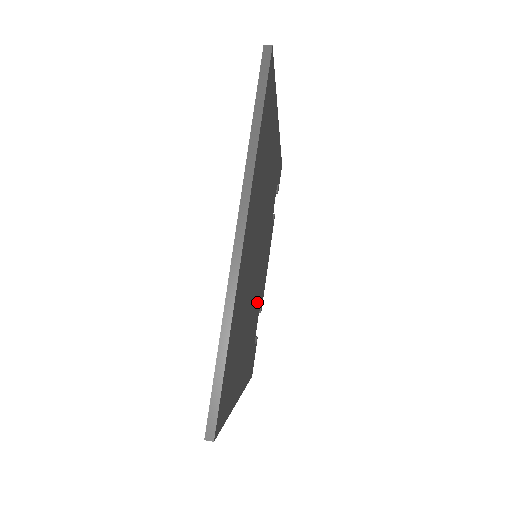
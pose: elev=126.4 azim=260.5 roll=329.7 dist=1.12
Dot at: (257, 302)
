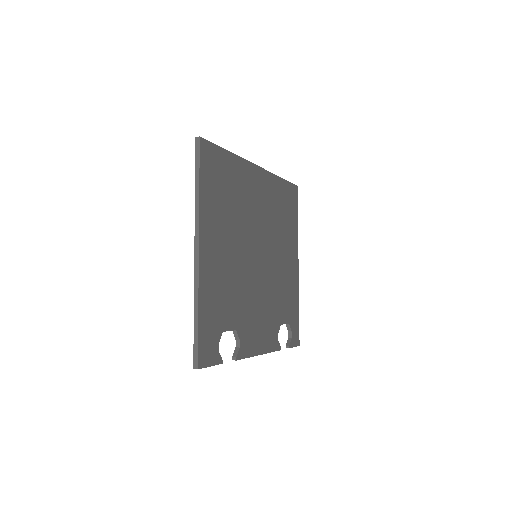
Dot at: (241, 297)
